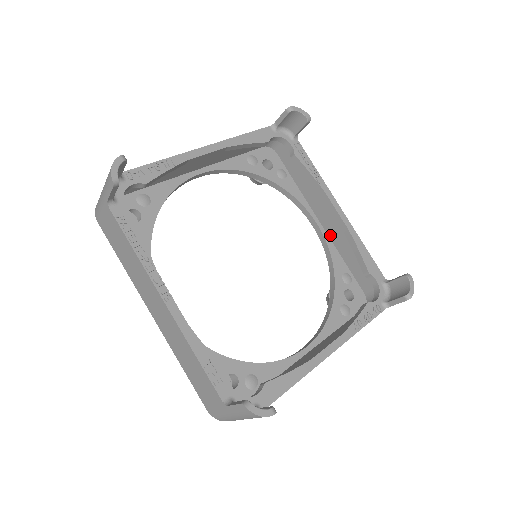
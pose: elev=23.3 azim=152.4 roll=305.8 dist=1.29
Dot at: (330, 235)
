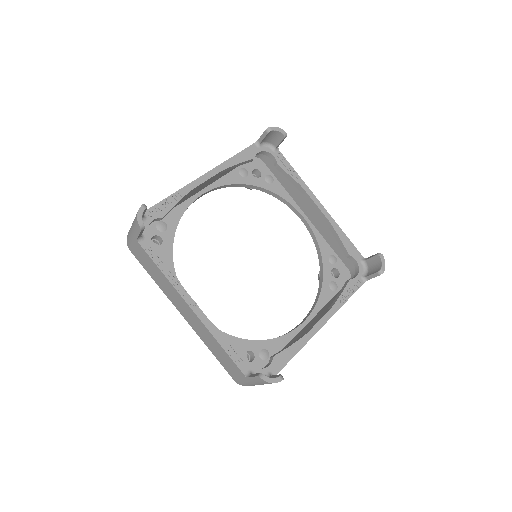
Dot at: (315, 225)
